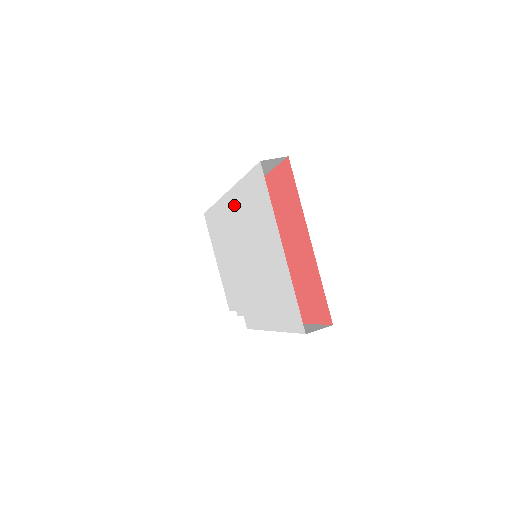
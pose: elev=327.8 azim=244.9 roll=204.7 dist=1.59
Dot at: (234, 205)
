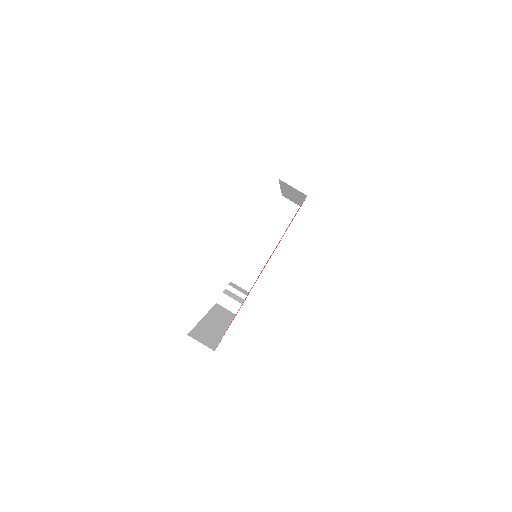
Dot at: occluded
